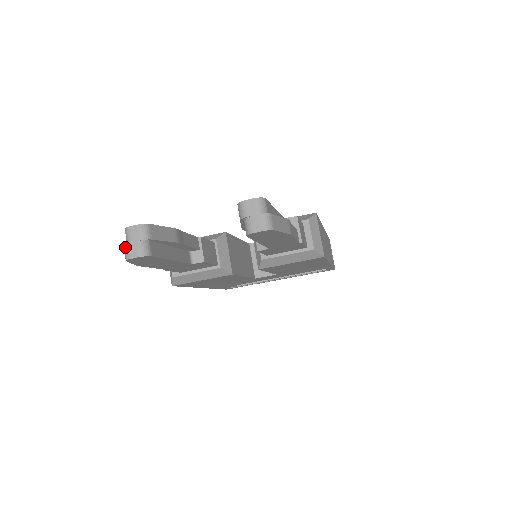
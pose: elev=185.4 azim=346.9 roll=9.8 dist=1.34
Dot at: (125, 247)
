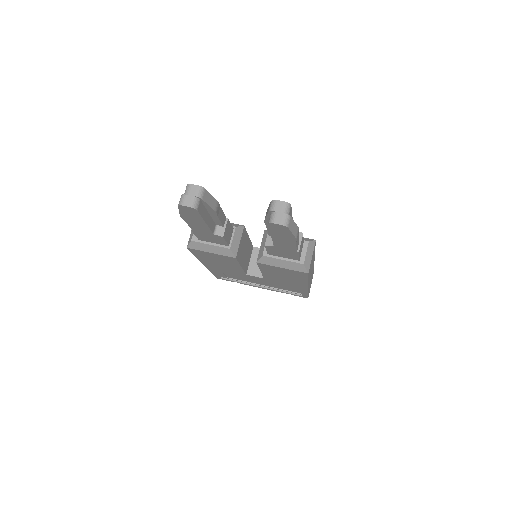
Dot at: (182, 196)
